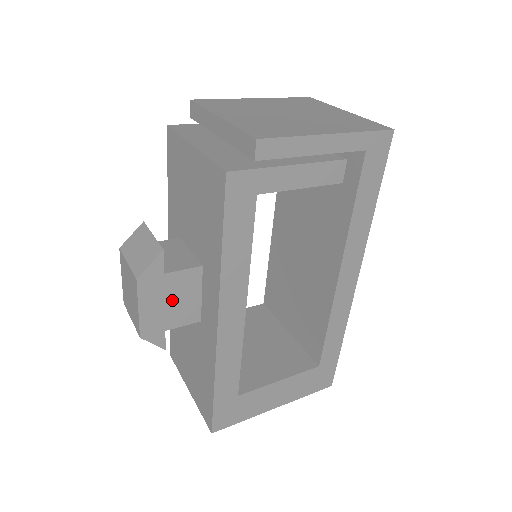
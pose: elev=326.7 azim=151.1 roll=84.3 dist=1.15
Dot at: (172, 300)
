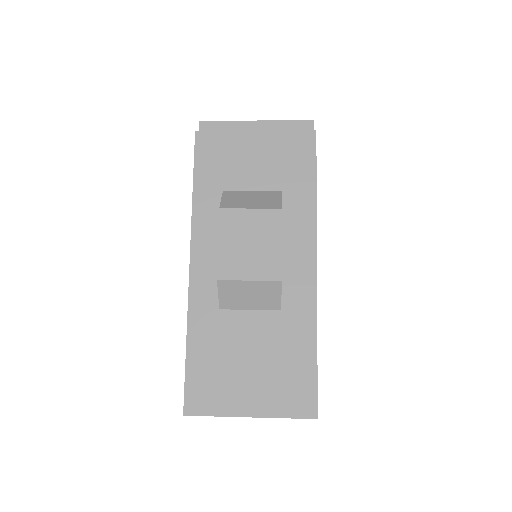
Dot at: occluded
